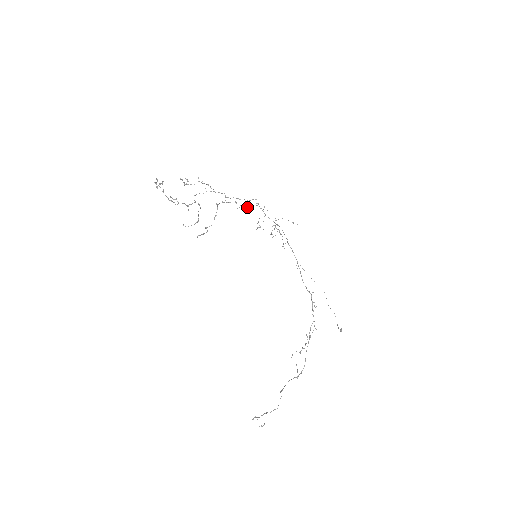
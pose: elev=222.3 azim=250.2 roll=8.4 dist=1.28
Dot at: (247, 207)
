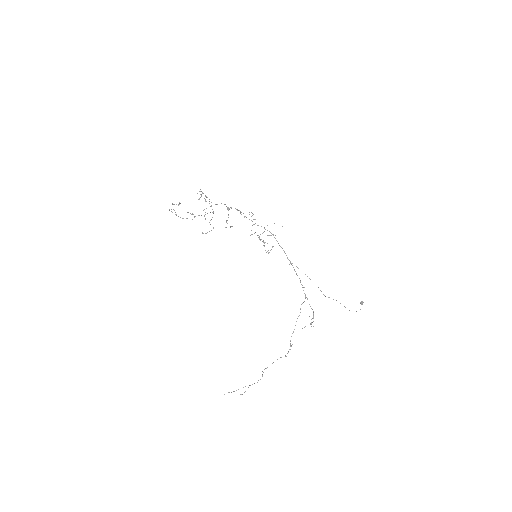
Dot at: occluded
